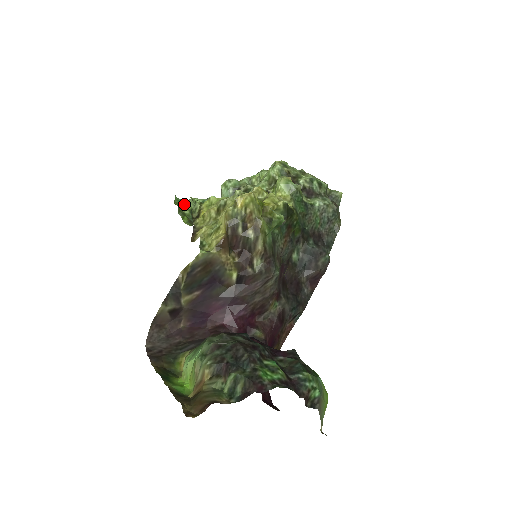
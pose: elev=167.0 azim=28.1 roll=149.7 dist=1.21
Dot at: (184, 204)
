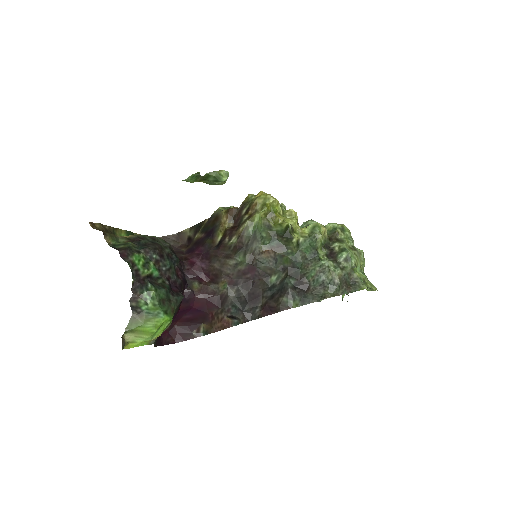
Dot at: occluded
